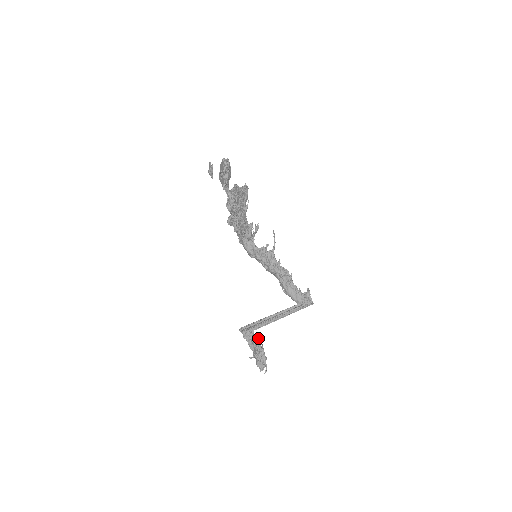
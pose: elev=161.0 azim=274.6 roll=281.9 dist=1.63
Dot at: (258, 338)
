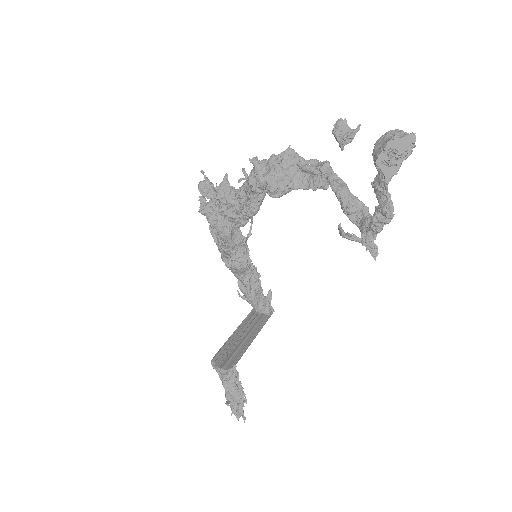
Dot at: (238, 374)
